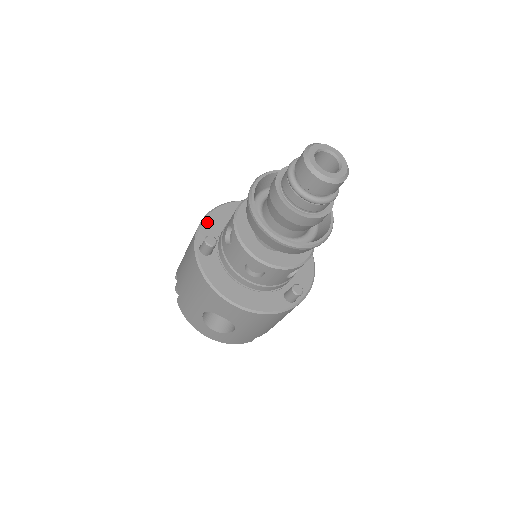
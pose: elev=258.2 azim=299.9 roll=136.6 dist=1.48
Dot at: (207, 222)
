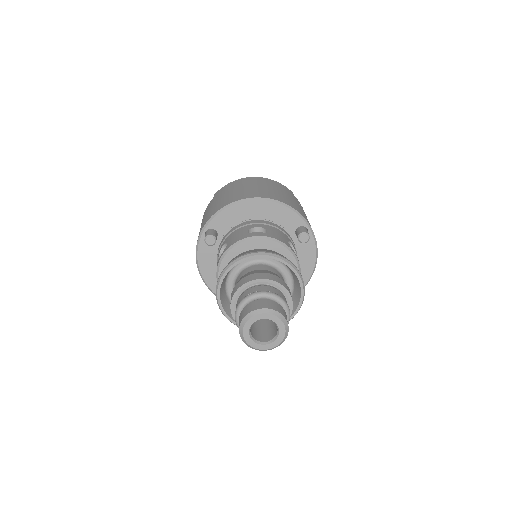
Dot at: (229, 211)
